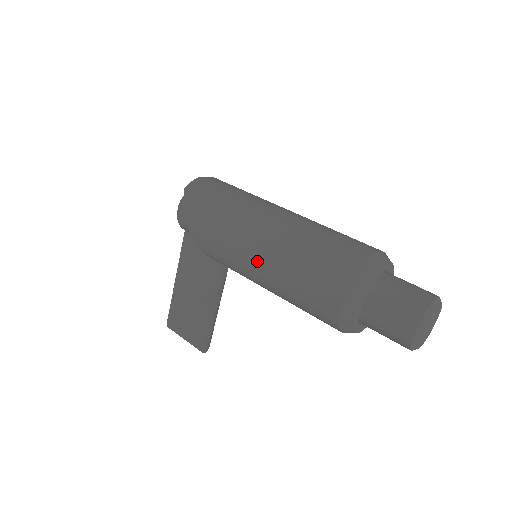
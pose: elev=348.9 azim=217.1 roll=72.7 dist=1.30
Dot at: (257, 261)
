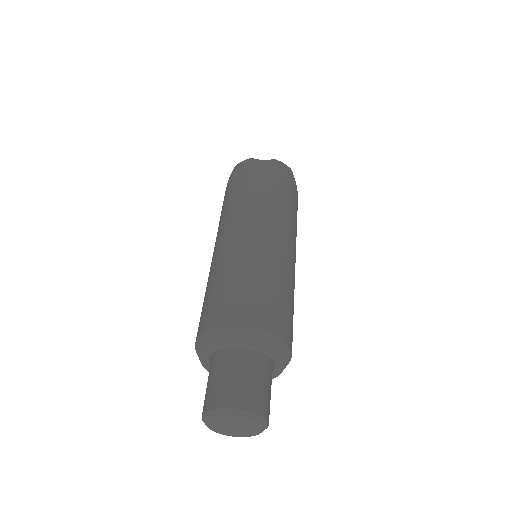
Dot at: occluded
